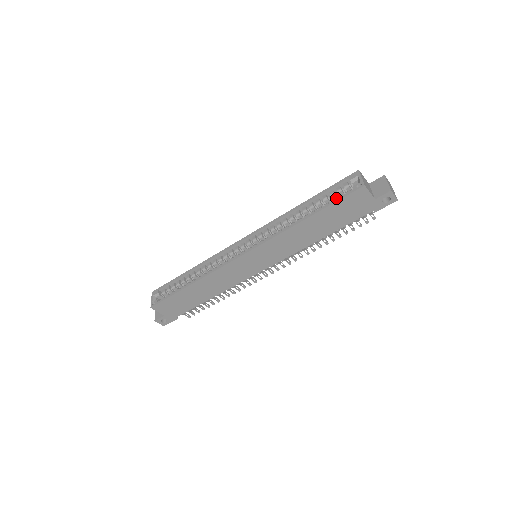
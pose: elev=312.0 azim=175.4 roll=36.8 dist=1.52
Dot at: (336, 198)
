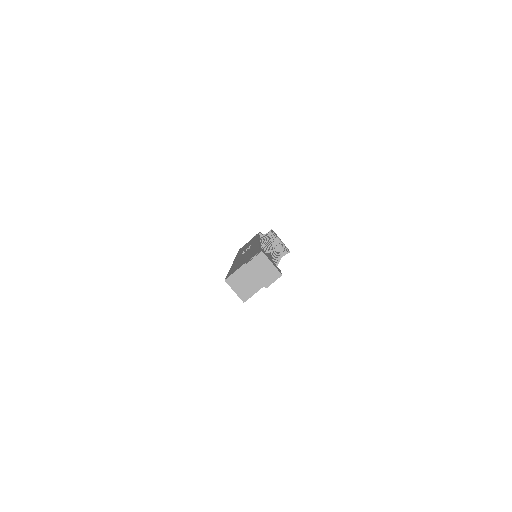
Dot at: occluded
